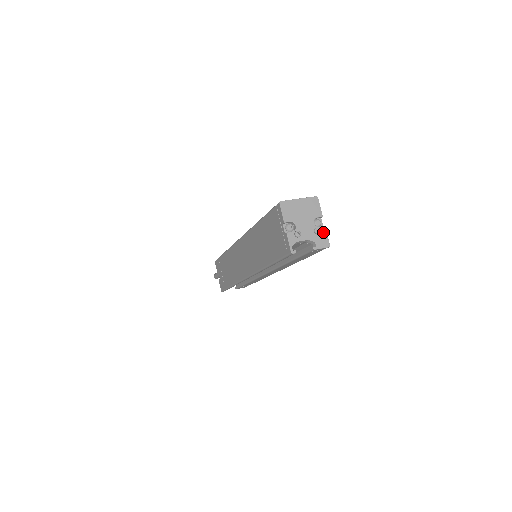
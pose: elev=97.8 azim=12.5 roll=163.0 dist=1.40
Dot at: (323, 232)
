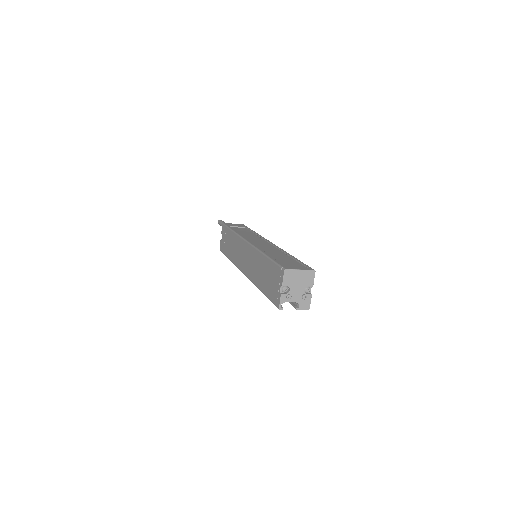
Dot at: (309, 298)
